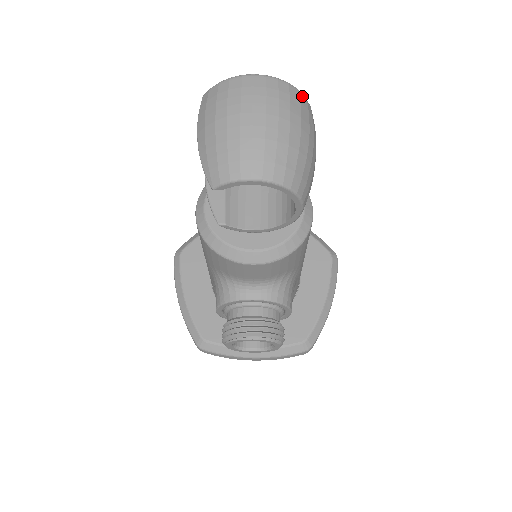
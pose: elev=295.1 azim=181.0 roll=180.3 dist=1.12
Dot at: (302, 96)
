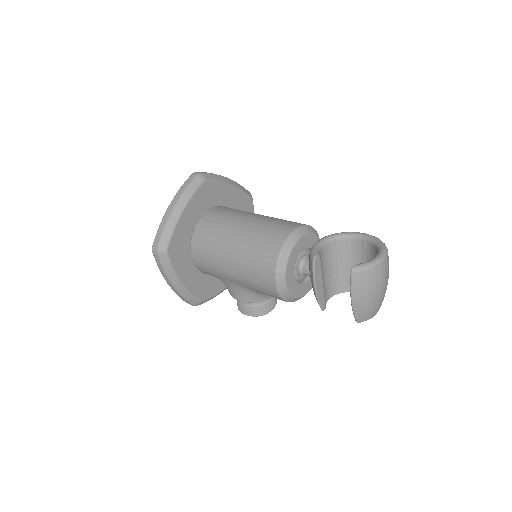
Dot at: occluded
